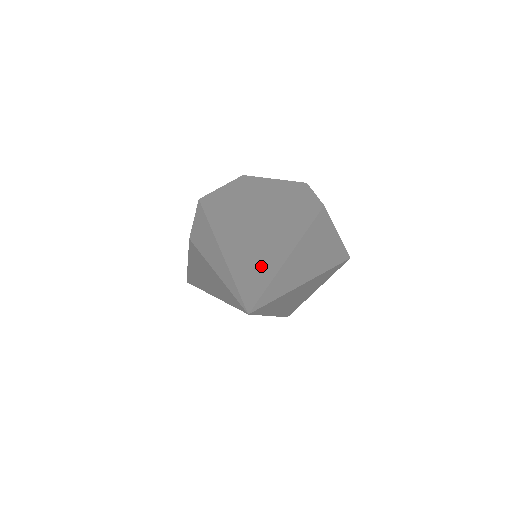
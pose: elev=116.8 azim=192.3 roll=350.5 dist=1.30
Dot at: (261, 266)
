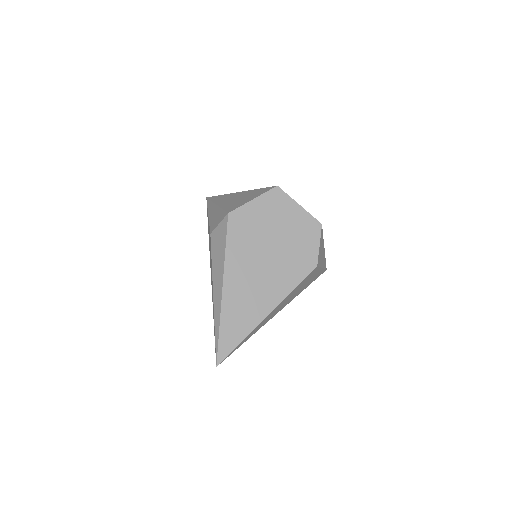
Dot at: (241, 324)
